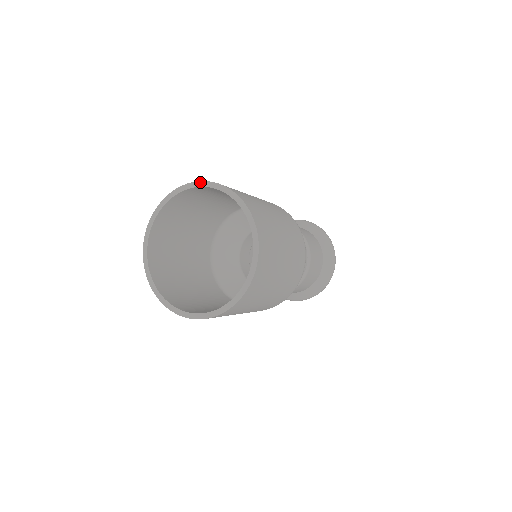
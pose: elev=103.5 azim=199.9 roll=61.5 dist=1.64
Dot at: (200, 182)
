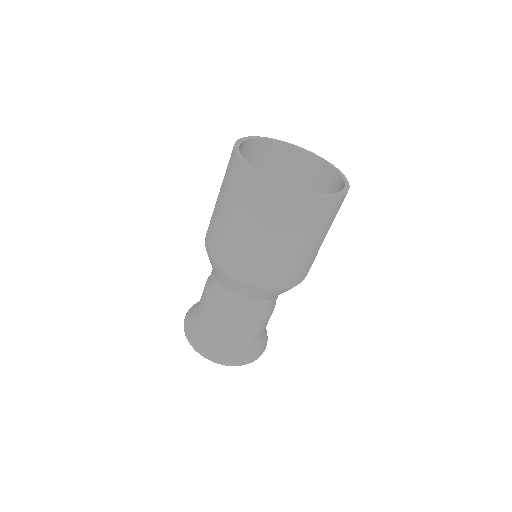
Dot at: (324, 159)
